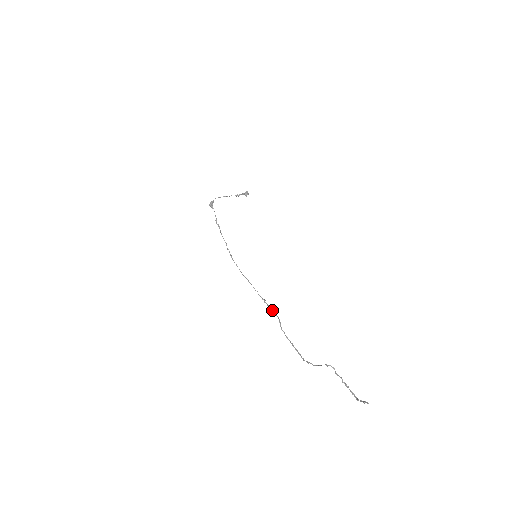
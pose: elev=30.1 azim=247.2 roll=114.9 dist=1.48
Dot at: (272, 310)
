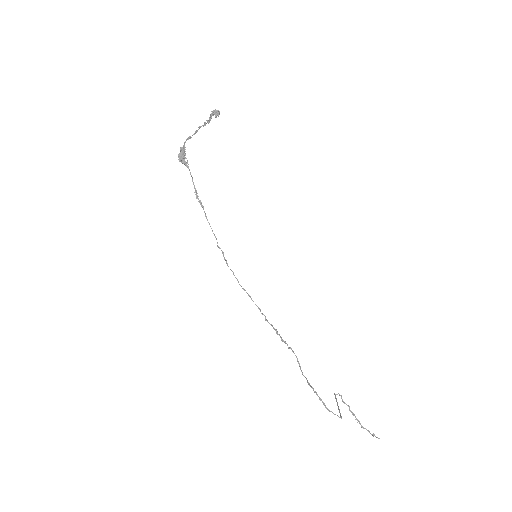
Dot at: occluded
